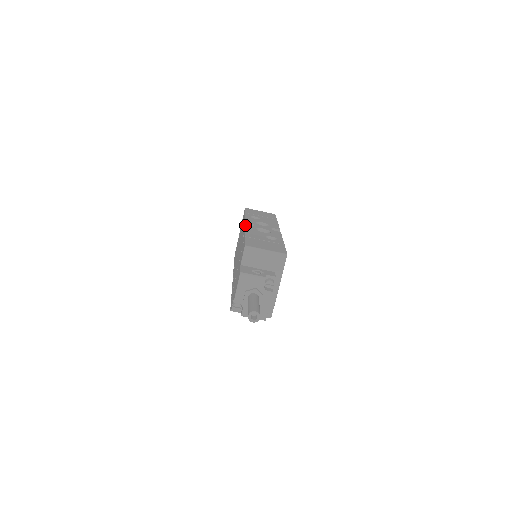
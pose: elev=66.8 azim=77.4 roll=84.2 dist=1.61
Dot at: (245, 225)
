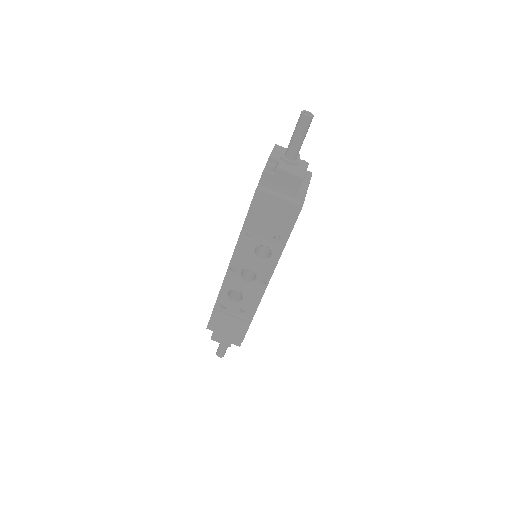
Dot at: occluded
